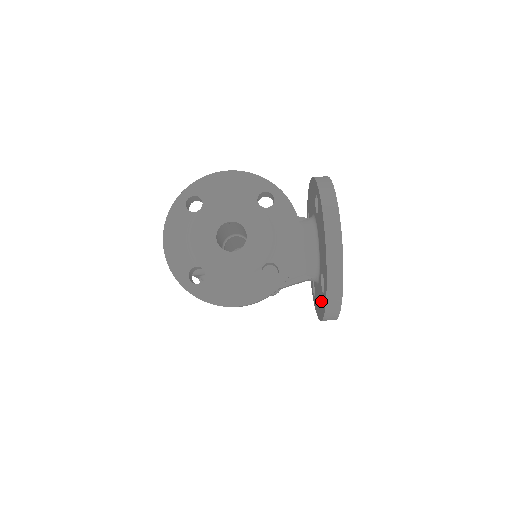
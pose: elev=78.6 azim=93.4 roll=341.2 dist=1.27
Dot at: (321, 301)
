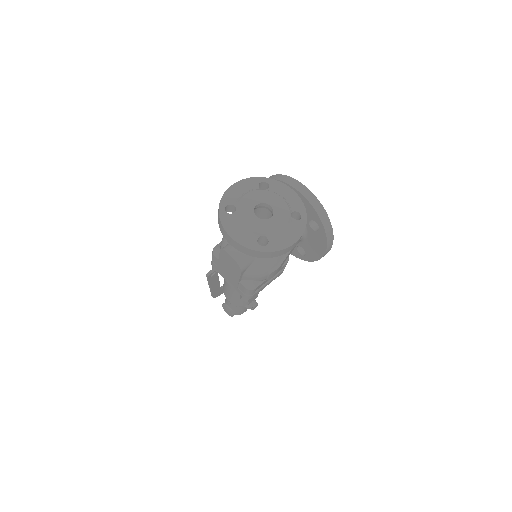
Dot at: (318, 240)
